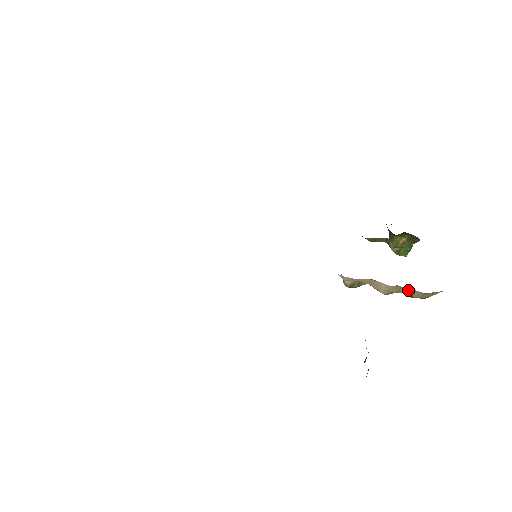
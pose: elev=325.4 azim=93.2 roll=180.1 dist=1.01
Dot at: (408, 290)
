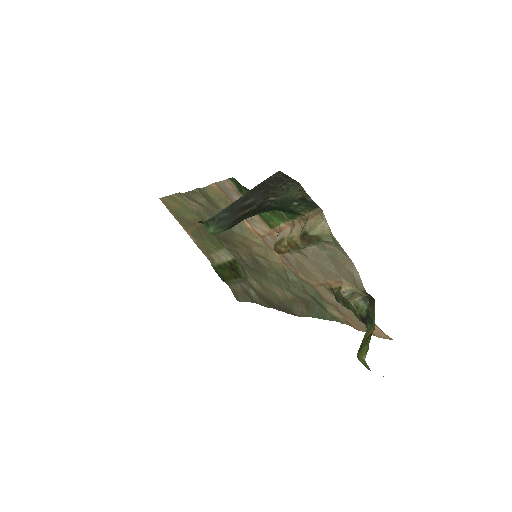
Dot at: occluded
